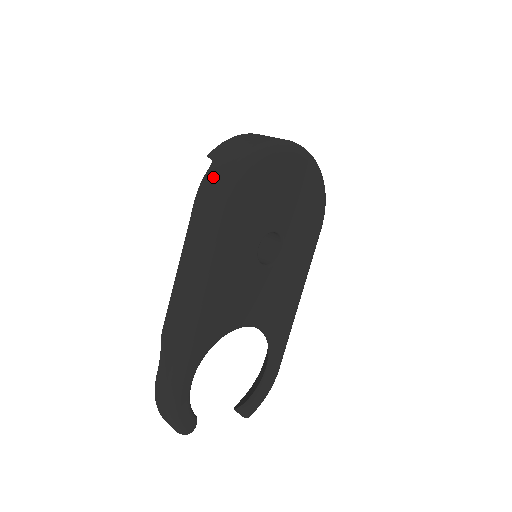
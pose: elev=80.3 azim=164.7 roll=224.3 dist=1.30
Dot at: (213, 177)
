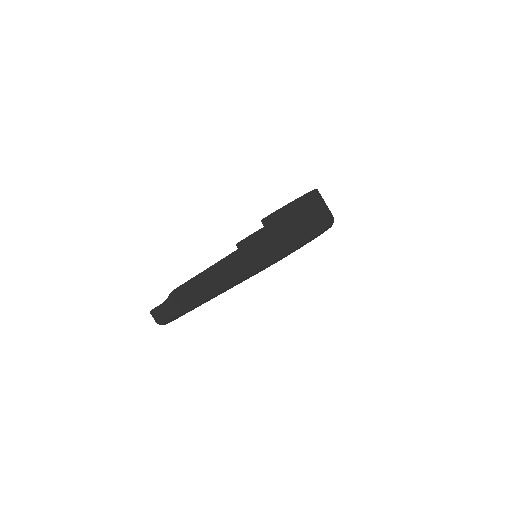
Dot at: (260, 248)
